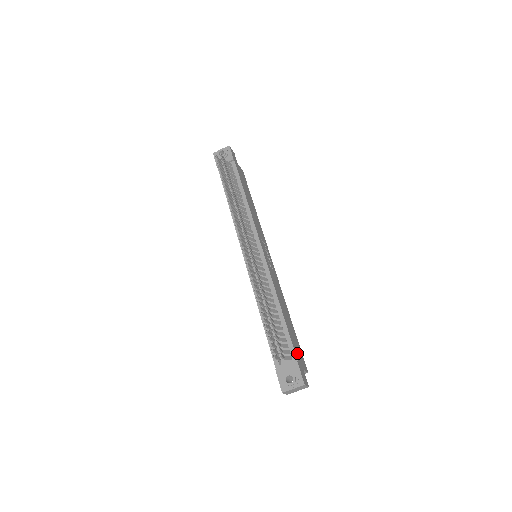
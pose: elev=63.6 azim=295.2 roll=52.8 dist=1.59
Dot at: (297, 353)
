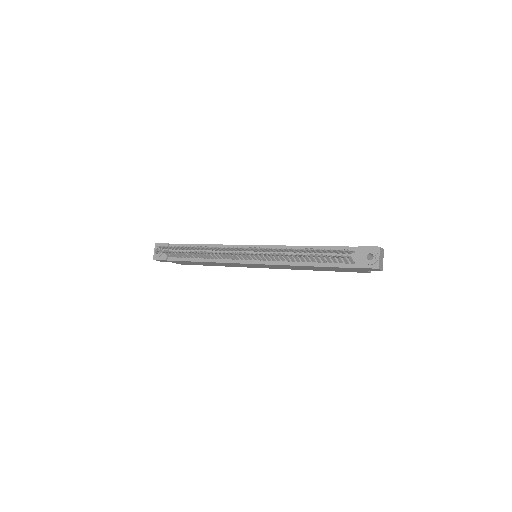
Dot at: occluded
